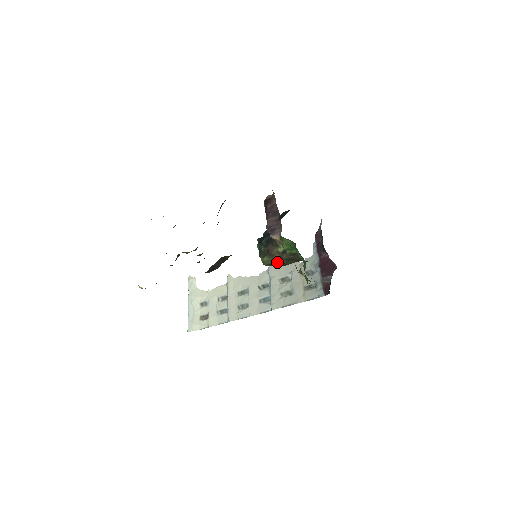
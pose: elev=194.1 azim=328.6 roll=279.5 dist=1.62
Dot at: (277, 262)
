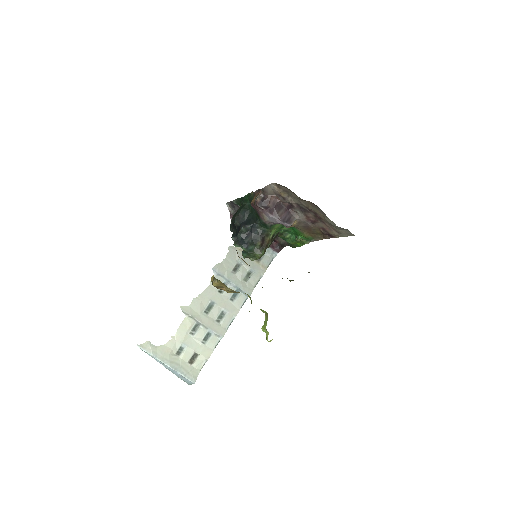
Dot at: occluded
